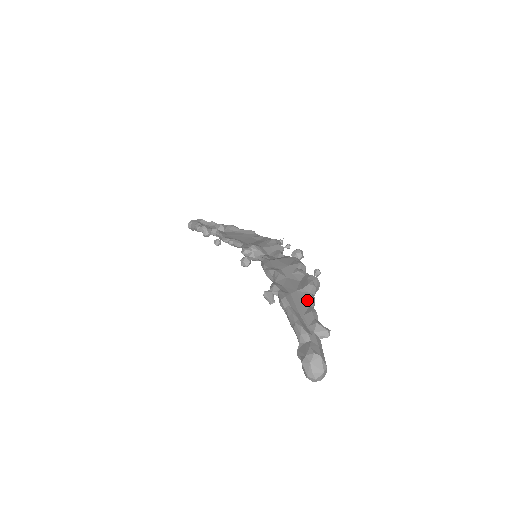
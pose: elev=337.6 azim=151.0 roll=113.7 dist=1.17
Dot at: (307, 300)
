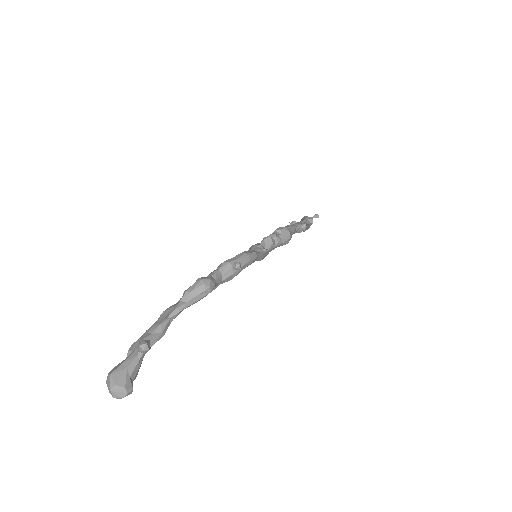
Dot at: (172, 310)
